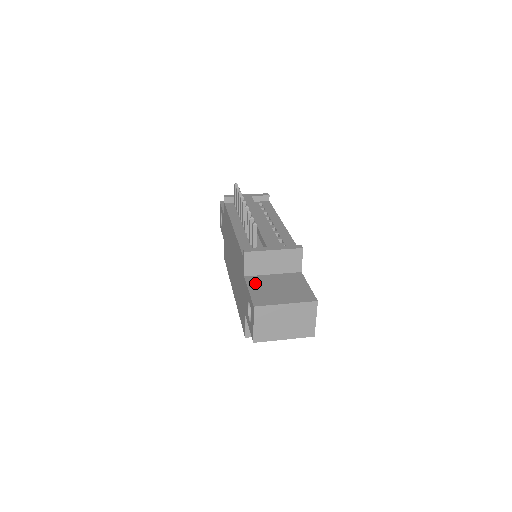
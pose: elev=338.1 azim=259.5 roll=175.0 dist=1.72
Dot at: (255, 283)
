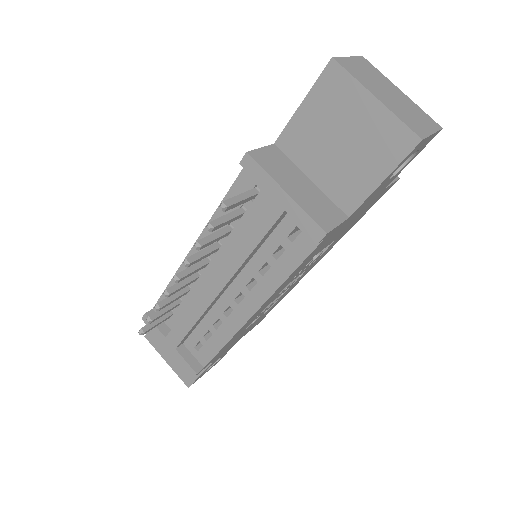
Dot at: occluded
